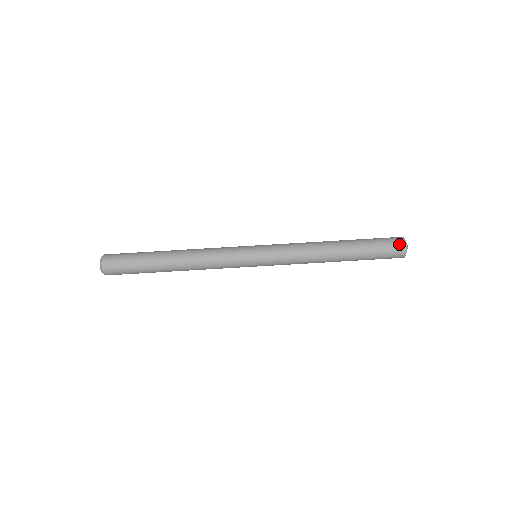
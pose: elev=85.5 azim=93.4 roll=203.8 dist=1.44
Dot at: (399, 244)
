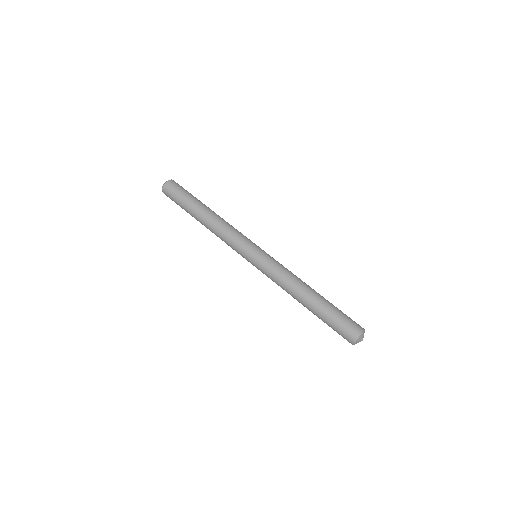
Dot at: occluded
